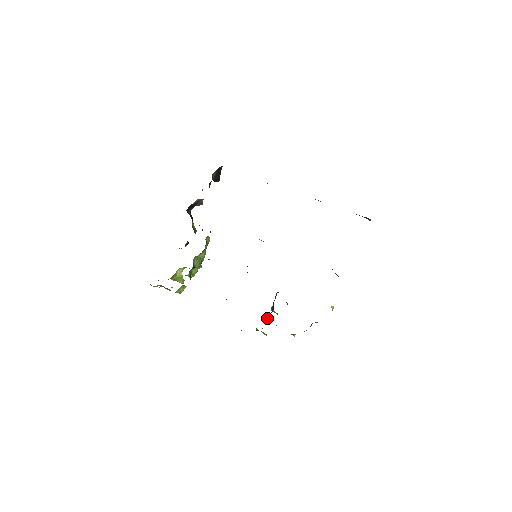
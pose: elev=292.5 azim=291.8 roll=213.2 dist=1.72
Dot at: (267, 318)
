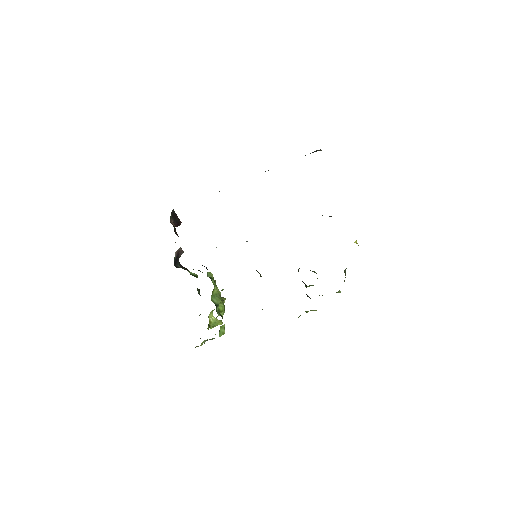
Dot at: (307, 296)
